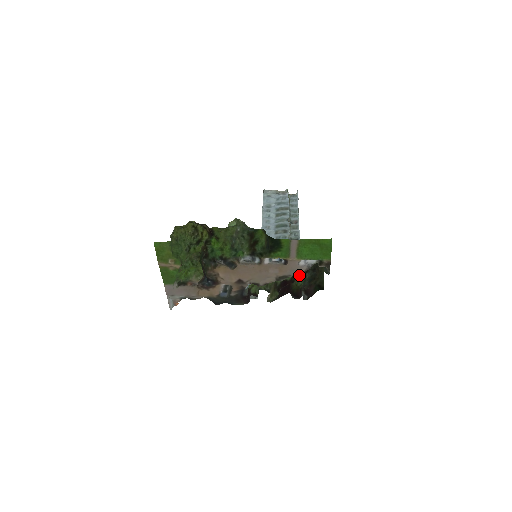
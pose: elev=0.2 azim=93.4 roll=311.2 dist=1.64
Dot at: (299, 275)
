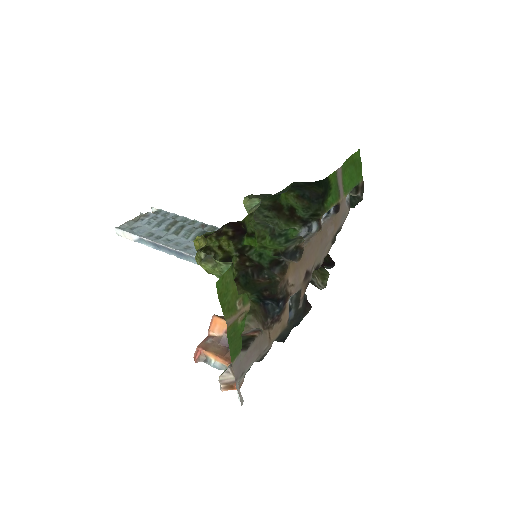
Dot at: occluded
